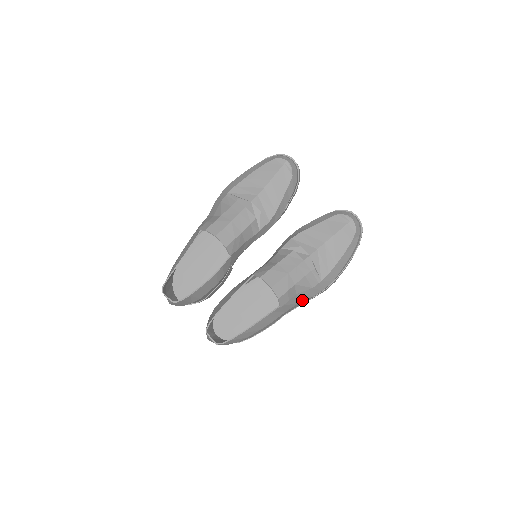
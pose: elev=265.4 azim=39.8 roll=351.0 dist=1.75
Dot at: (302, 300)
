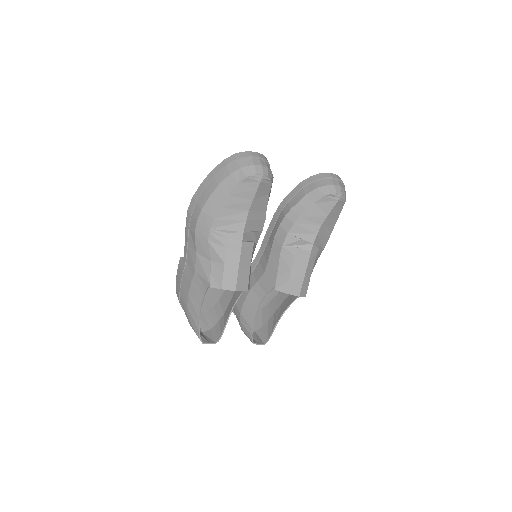
Dot at: occluded
